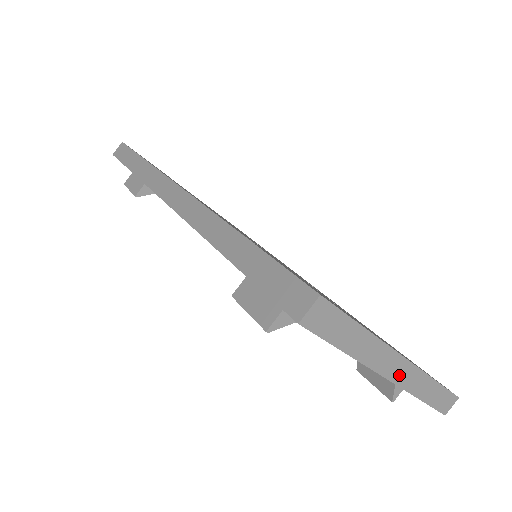
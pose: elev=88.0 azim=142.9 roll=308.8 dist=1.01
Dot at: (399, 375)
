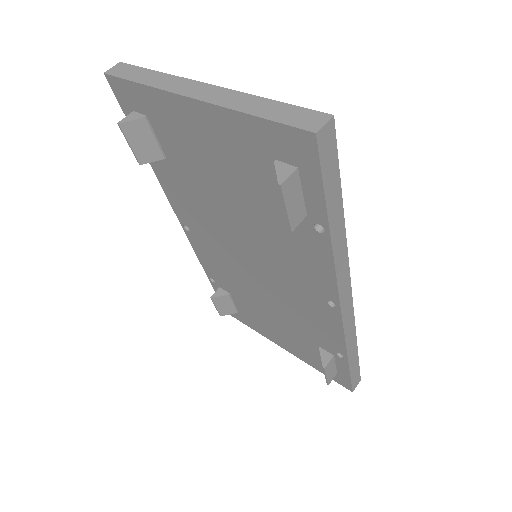
Dot at: (203, 95)
